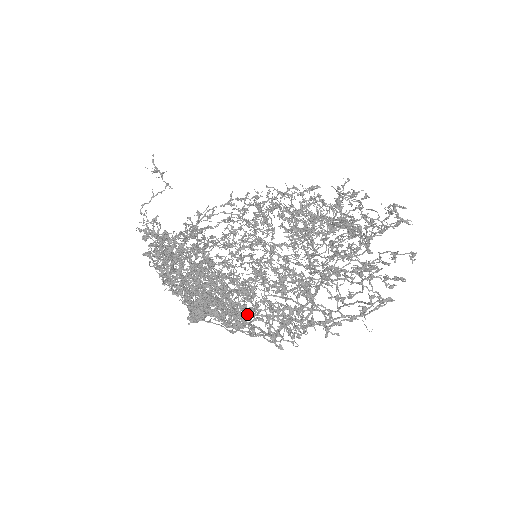
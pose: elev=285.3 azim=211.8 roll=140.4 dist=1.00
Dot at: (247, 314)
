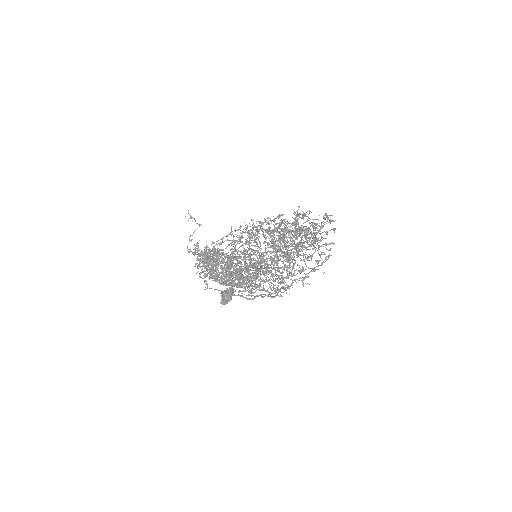
Dot at: (262, 273)
